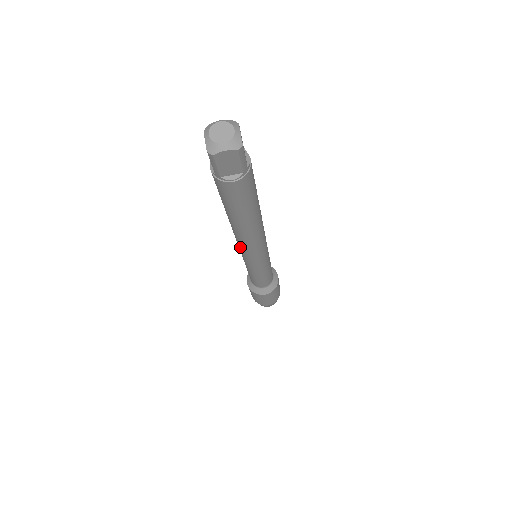
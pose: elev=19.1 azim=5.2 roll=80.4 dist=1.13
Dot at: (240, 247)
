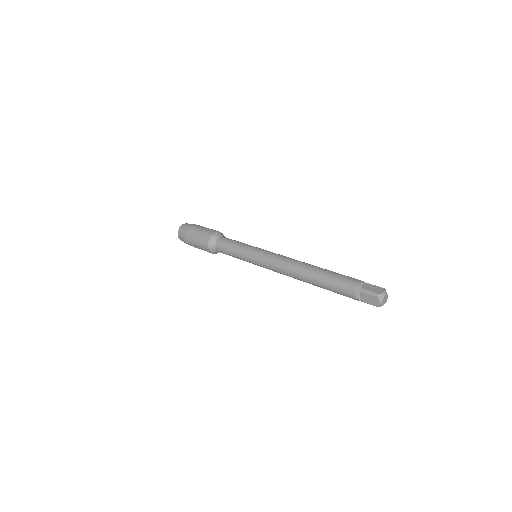
Dot at: occluded
